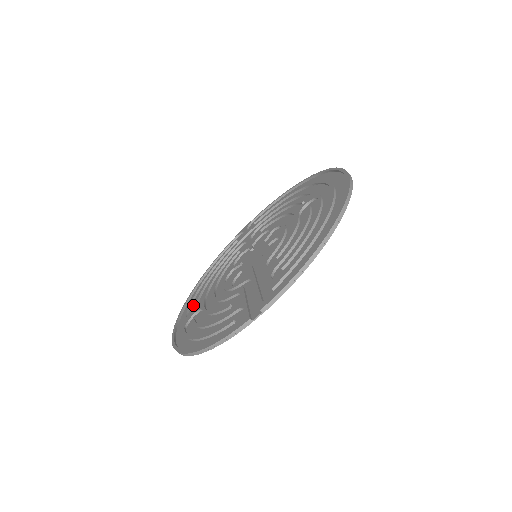
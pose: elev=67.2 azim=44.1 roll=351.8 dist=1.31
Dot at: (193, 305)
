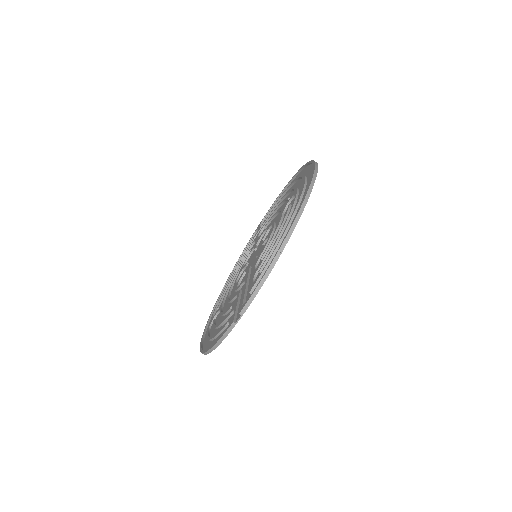
Dot at: occluded
